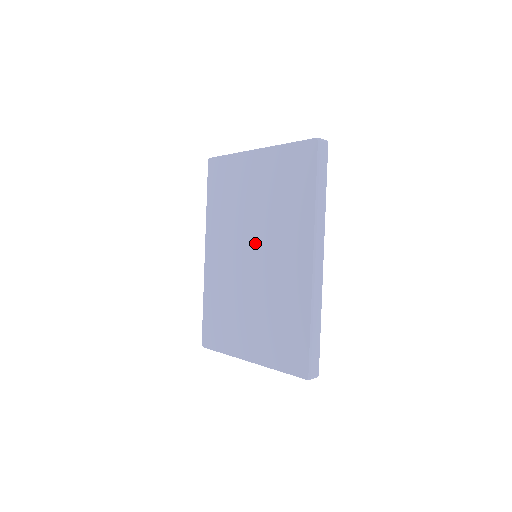
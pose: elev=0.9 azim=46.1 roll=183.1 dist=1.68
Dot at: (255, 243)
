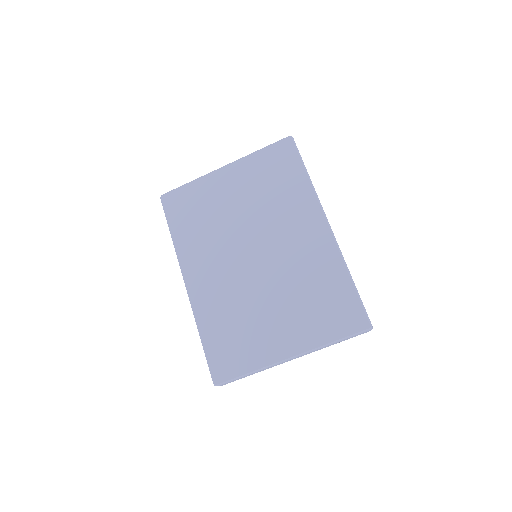
Dot at: (254, 242)
